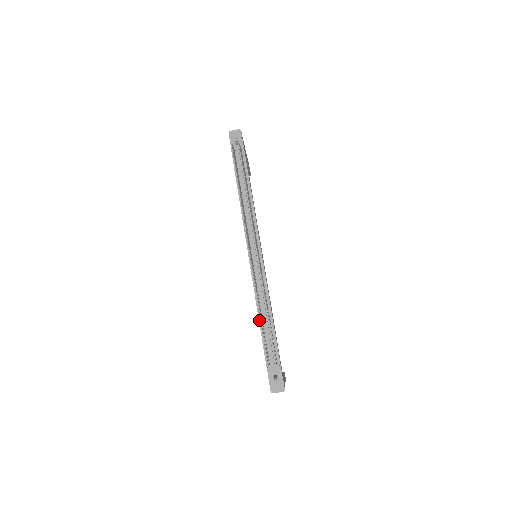
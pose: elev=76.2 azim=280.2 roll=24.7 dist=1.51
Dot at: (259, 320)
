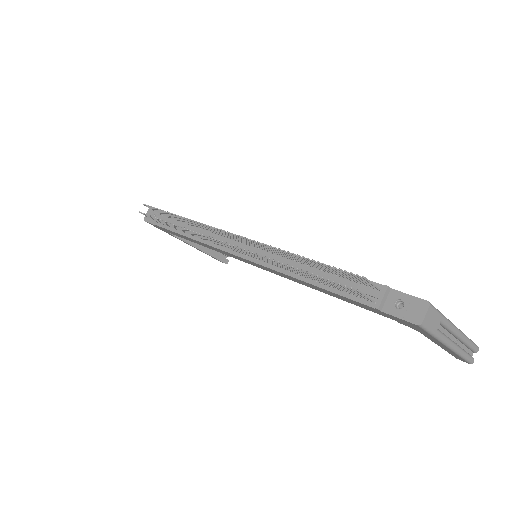
Dot at: (311, 284)
